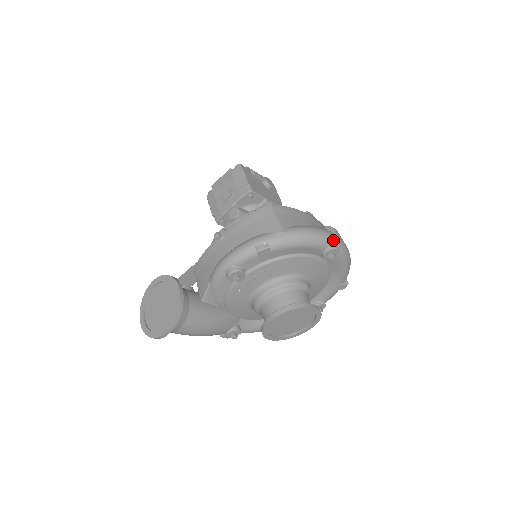
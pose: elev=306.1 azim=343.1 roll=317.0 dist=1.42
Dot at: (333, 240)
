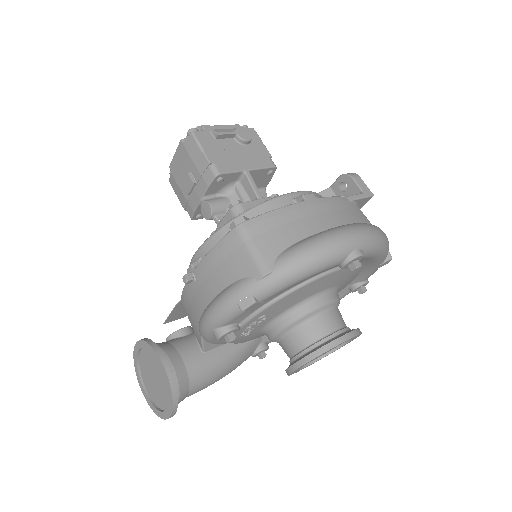
Dot at: (350, 246)
